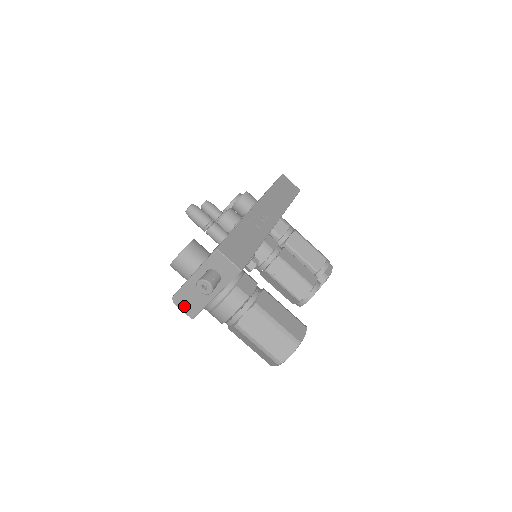
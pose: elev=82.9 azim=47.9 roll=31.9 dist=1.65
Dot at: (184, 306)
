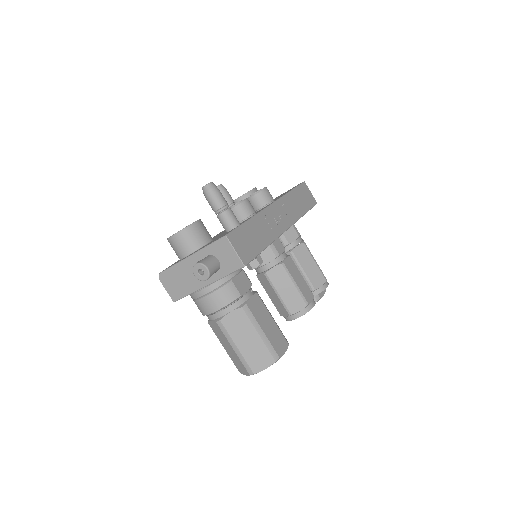
Dot at: (170, 286)
